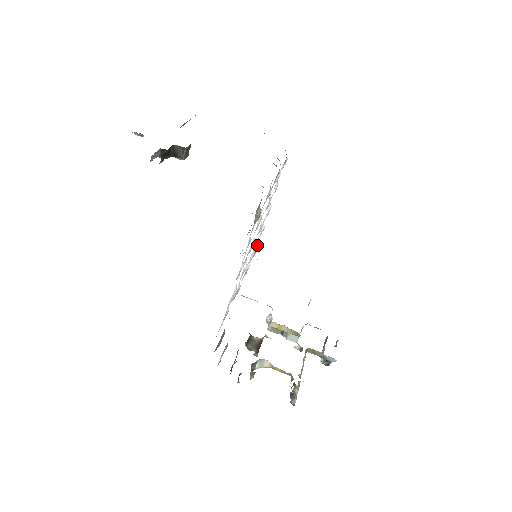
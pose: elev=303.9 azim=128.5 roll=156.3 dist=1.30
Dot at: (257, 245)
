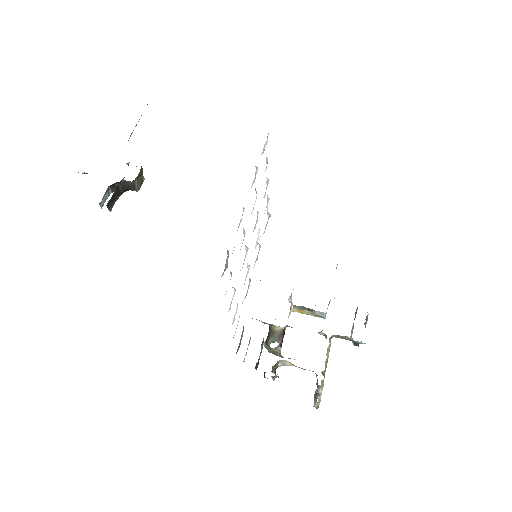
Dot at: (268, 213)
